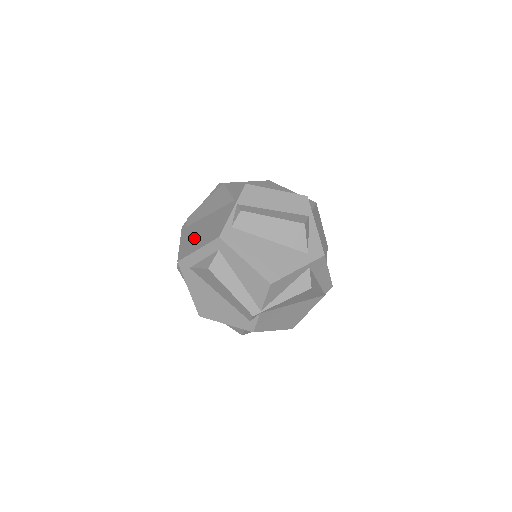
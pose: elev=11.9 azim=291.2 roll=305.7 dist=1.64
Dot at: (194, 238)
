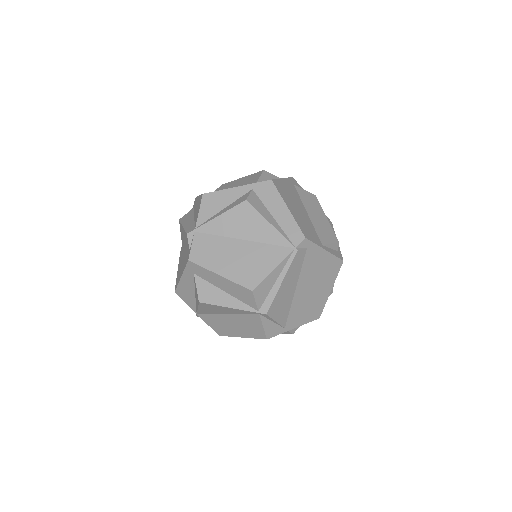
Dot at: occluded
